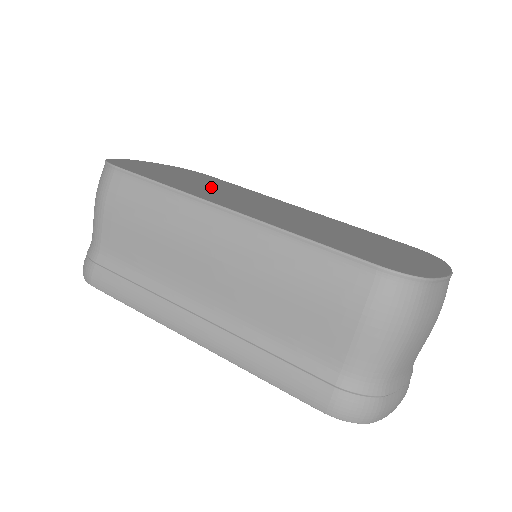
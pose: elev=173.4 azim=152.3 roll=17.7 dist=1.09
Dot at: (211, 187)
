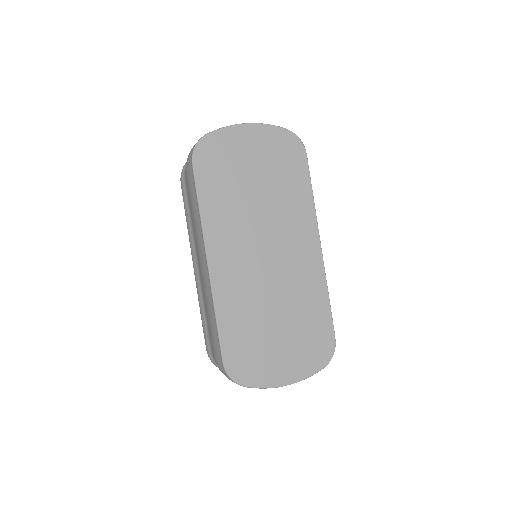
Dot at: (255, 203)
